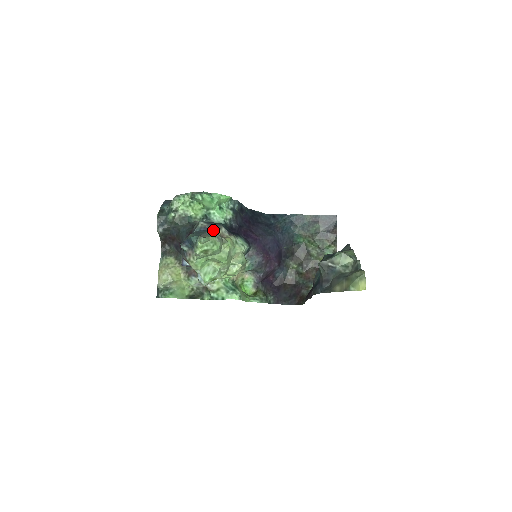
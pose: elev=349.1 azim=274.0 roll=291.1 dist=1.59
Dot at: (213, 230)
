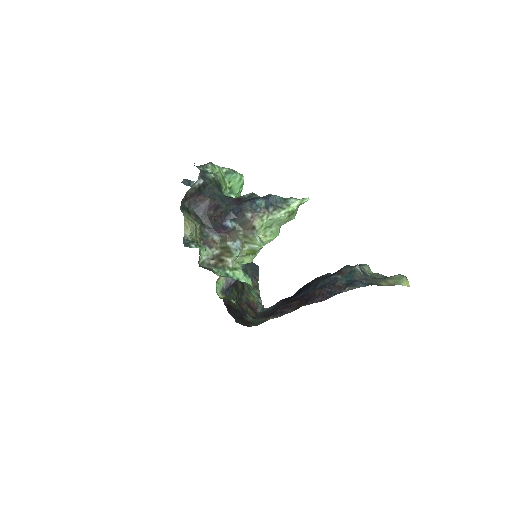
Dot at: occluded
